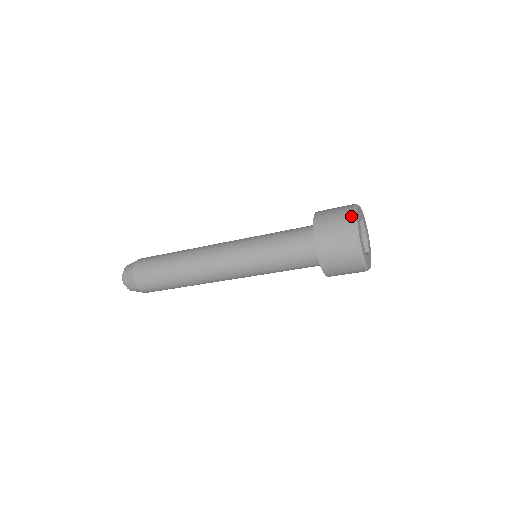
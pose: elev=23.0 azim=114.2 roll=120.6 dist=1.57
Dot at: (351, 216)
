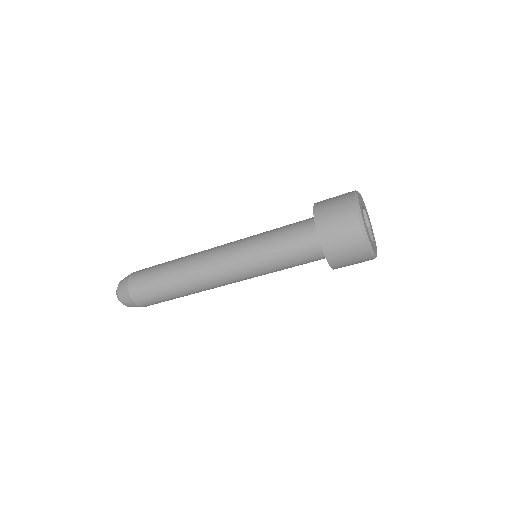
Dot at: (352, 197)
